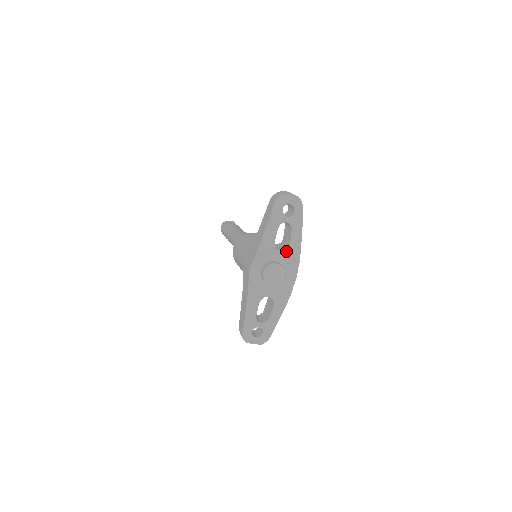
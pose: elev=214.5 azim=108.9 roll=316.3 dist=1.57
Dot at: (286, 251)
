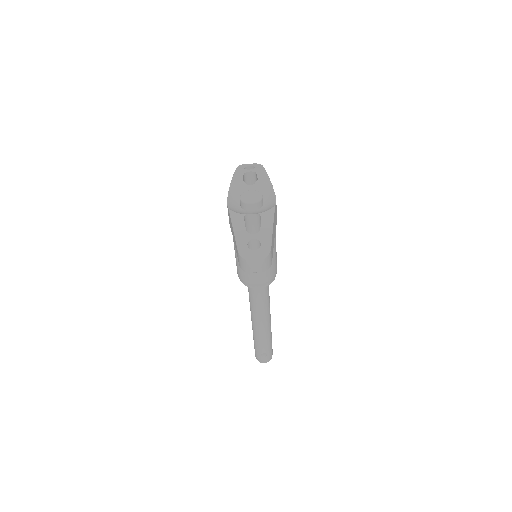
Dot at: (257, 184)
